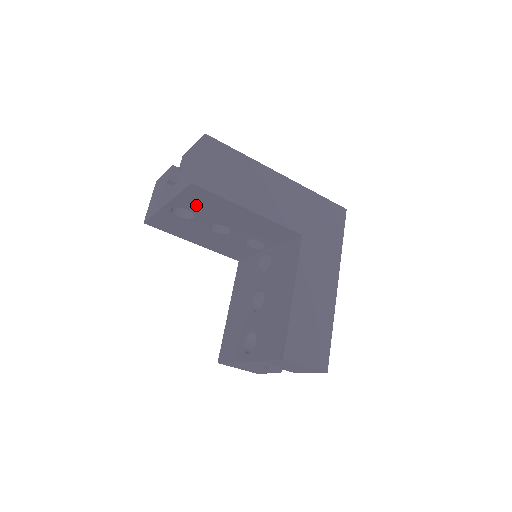
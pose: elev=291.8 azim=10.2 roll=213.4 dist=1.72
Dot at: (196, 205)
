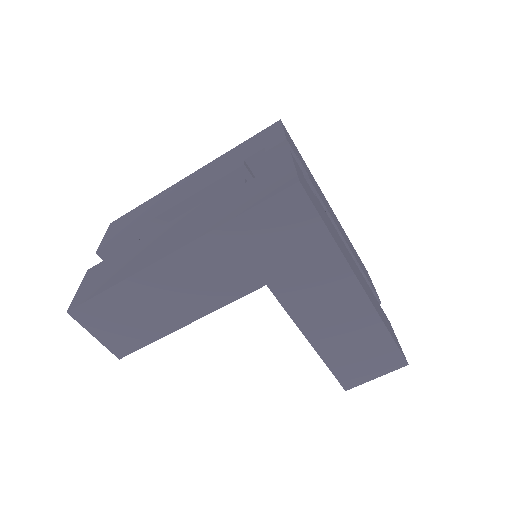
Dot at: occluded
